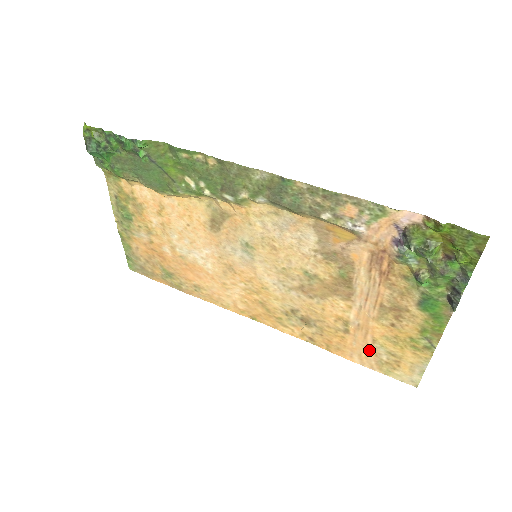
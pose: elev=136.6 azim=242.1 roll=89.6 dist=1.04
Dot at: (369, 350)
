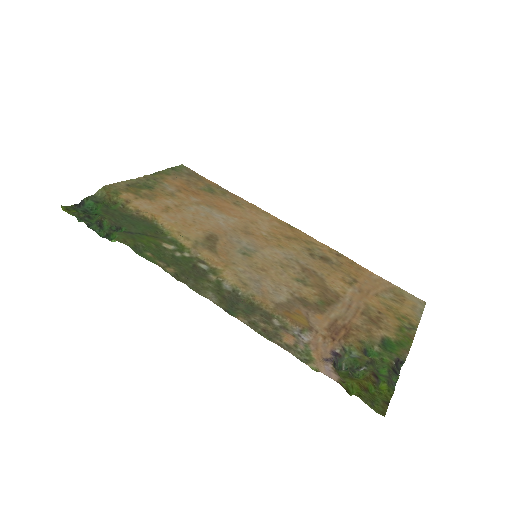
Dot at: (378, 288)
